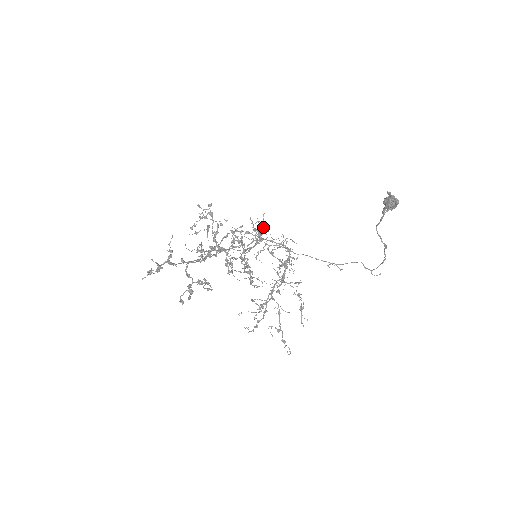
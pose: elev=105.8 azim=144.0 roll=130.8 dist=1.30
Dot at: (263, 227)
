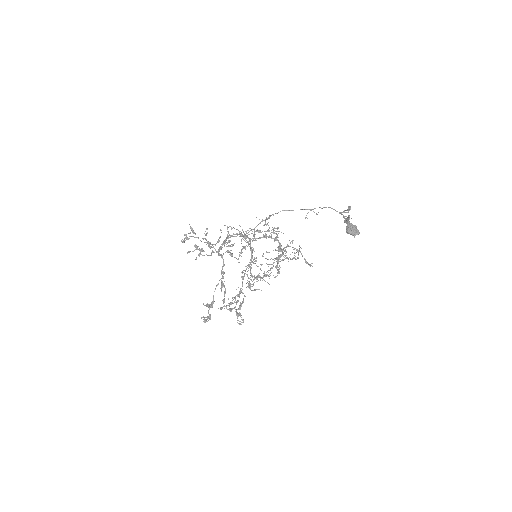
Dot at: (246, 235)
